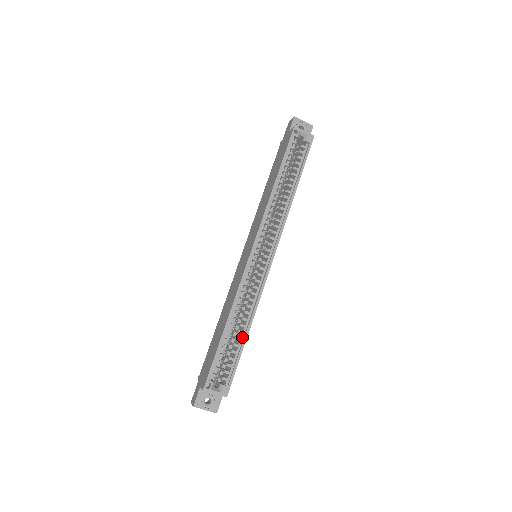
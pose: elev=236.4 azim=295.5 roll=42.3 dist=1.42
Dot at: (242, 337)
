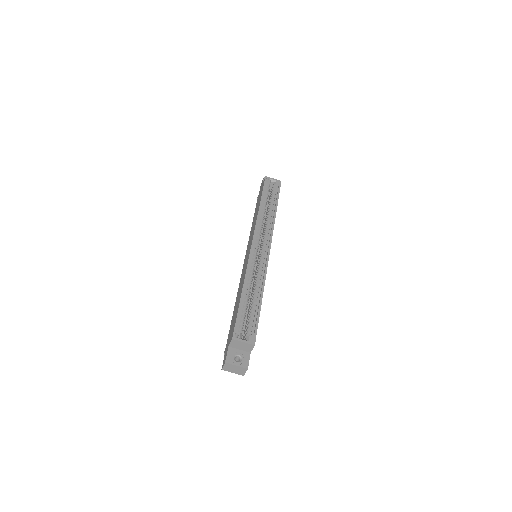
Dot at: (258, 302)
